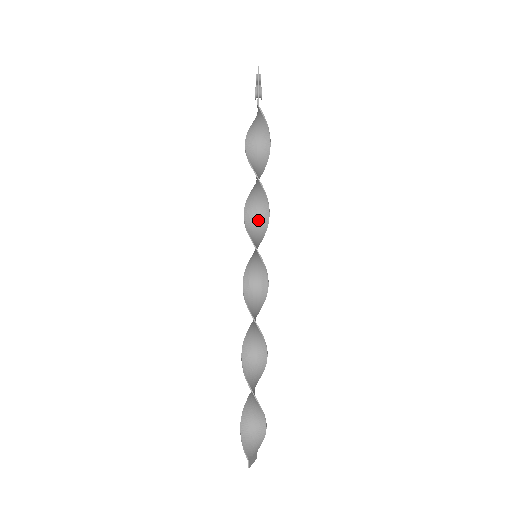
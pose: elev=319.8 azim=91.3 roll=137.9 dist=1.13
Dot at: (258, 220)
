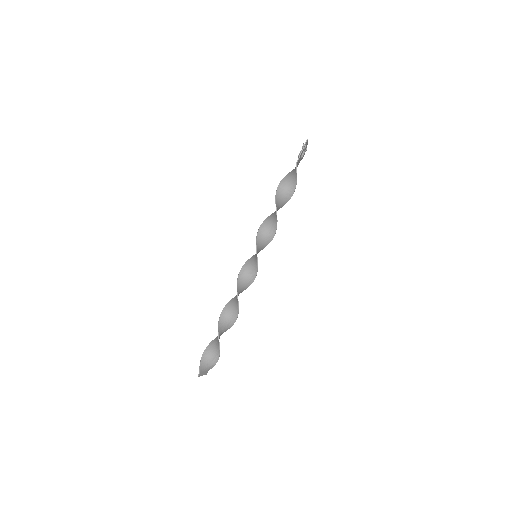
Dot at: (267, 235)
